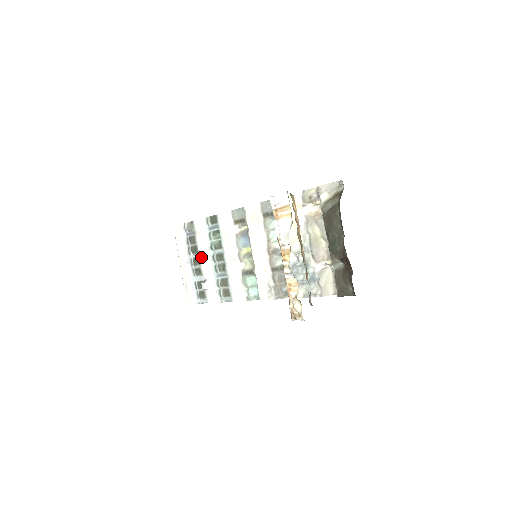
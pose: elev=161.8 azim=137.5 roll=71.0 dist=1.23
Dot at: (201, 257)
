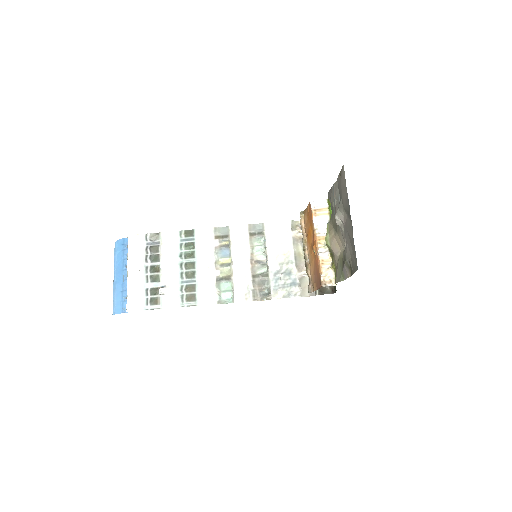
Dot at: (163, 264)
